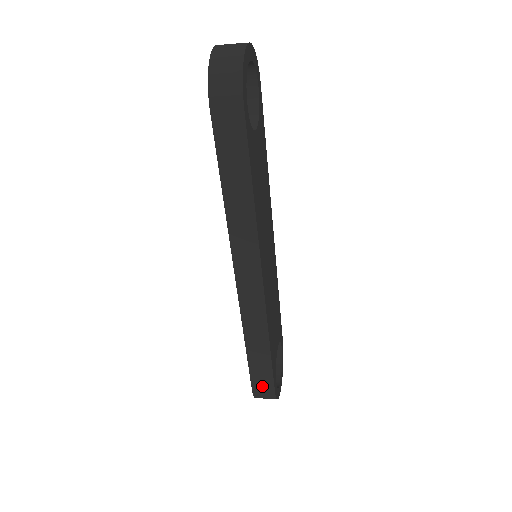
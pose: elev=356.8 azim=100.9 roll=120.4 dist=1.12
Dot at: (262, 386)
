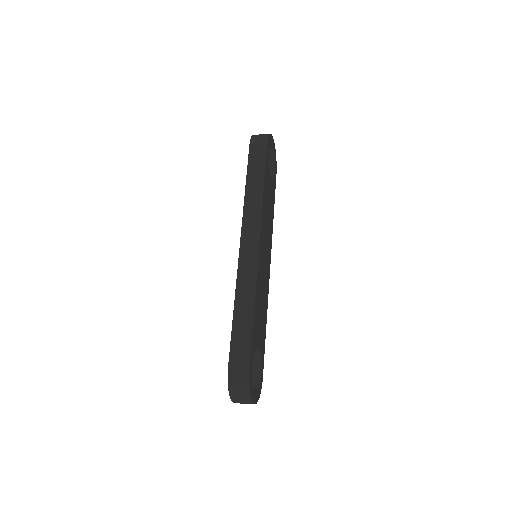
Dot at: (239, 359)
